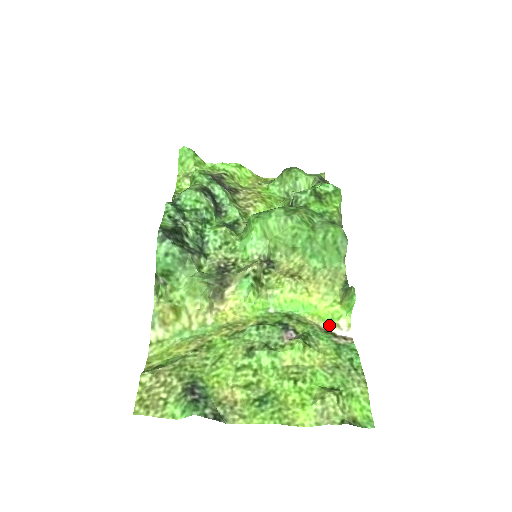
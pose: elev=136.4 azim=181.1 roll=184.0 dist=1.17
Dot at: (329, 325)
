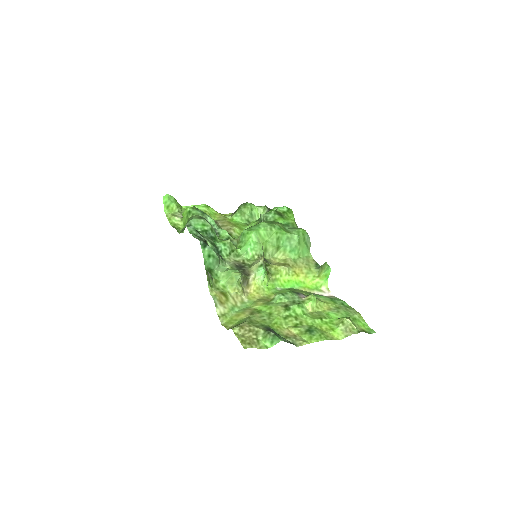
Dot at: (317, 291)
